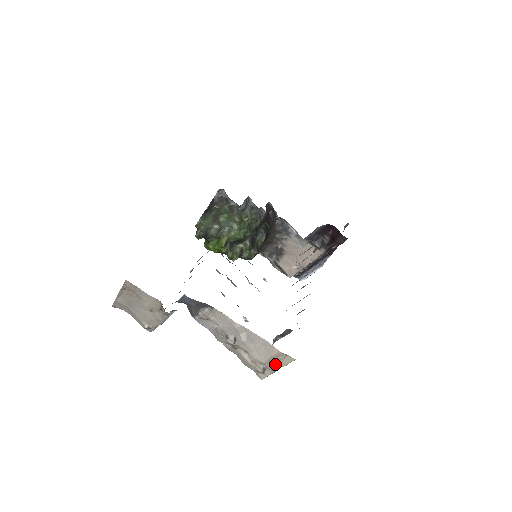
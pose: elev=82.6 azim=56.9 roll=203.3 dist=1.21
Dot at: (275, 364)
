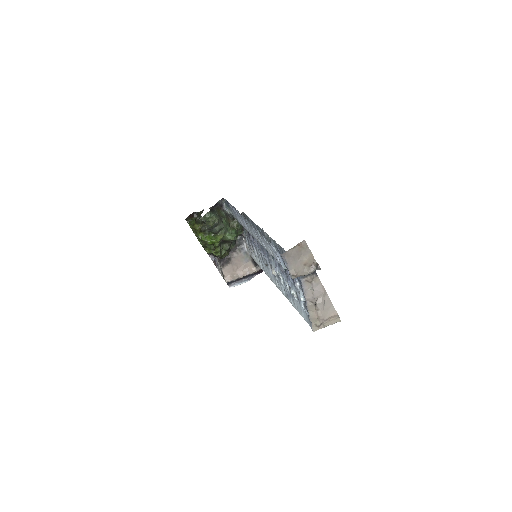
Dot at: (328, 322)
